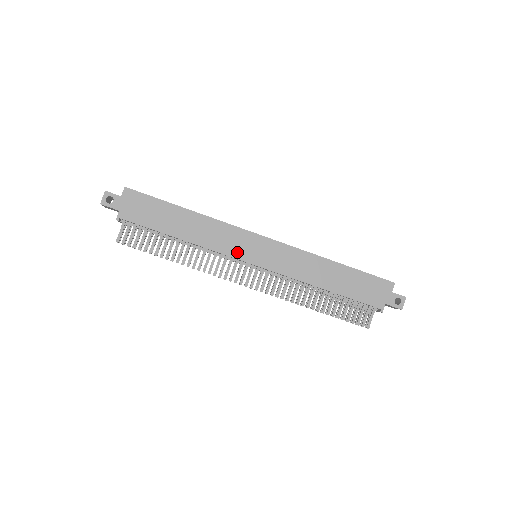
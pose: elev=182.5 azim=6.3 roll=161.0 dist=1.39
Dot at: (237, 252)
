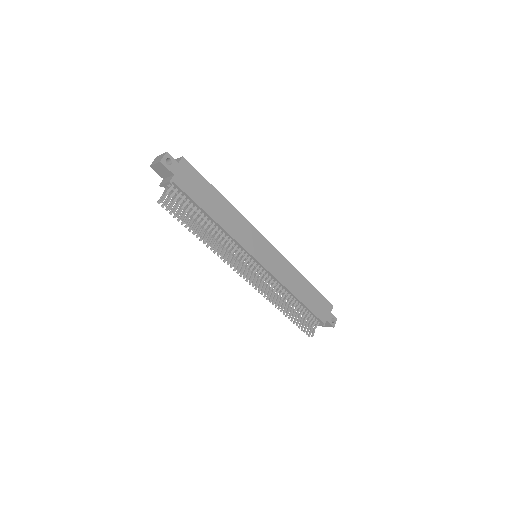
Dot at: (250, 247)
